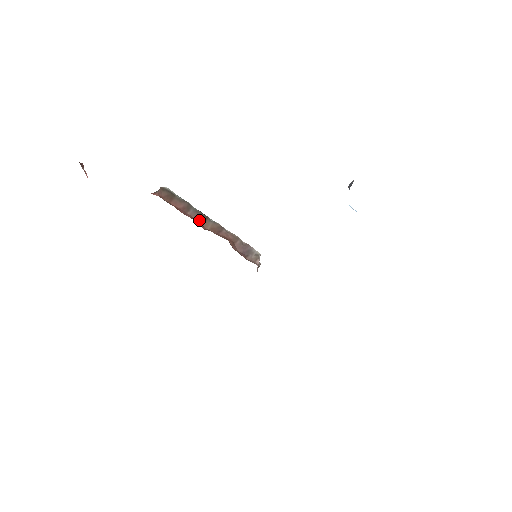
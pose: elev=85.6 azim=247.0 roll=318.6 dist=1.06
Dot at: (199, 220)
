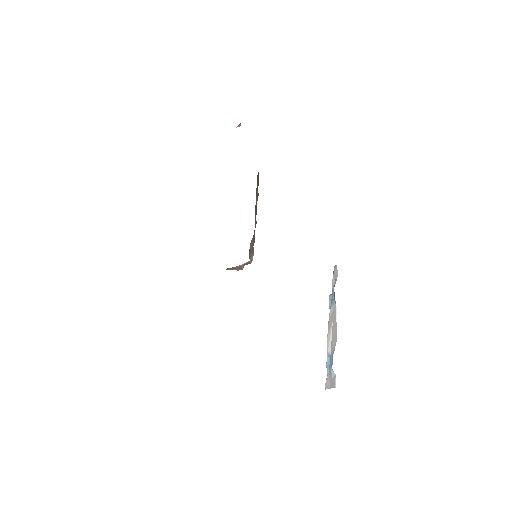
Dot at: (256, 206)
